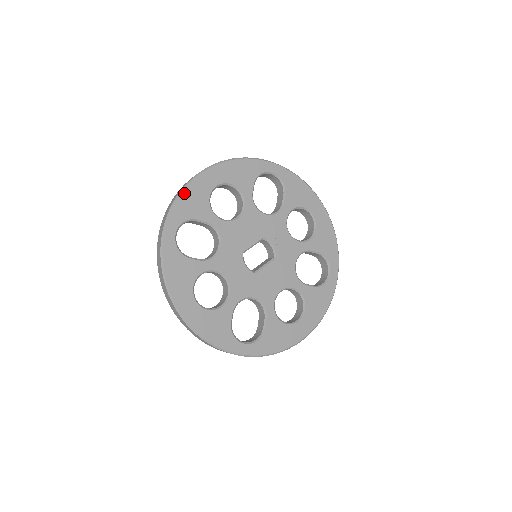
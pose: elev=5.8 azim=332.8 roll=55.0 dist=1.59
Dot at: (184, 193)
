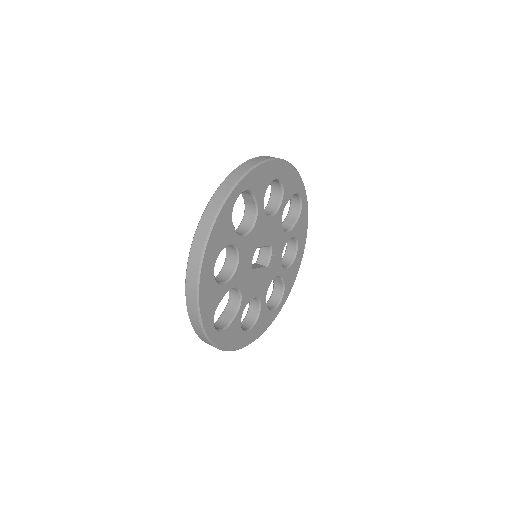
Dot at: (262, 166)
